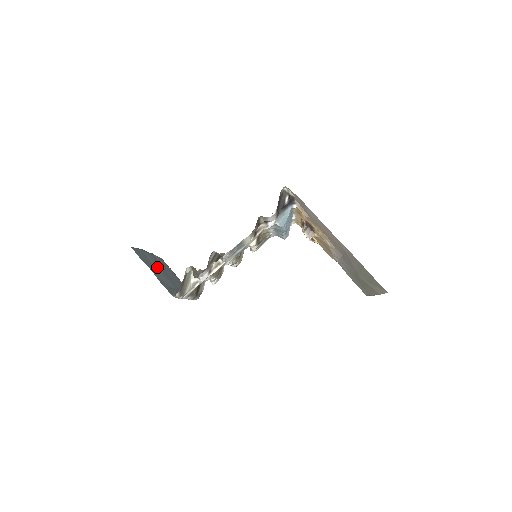
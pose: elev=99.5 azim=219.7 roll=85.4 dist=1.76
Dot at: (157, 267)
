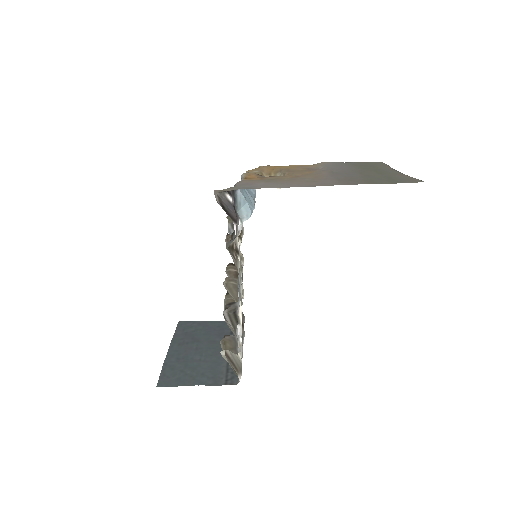
Dot at: (191, 358)
